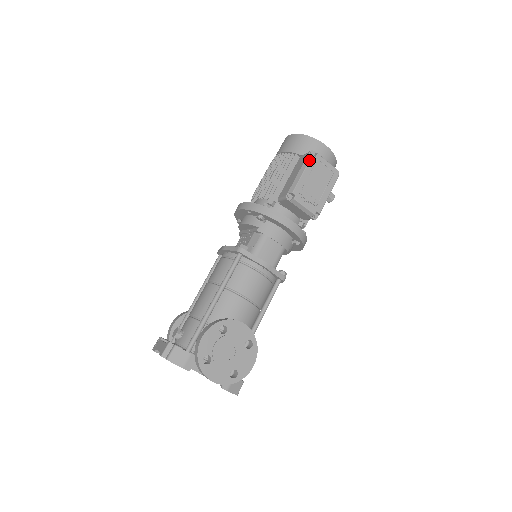
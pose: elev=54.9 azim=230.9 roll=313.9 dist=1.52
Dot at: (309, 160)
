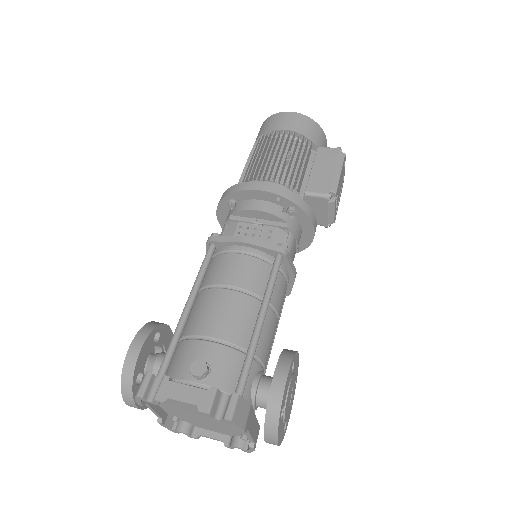
Dot at: (344, 159)
